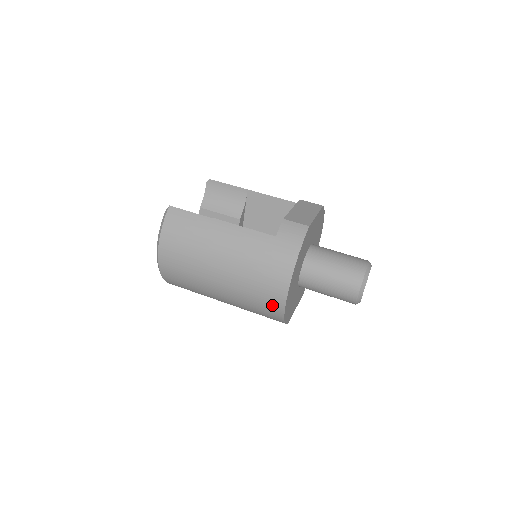
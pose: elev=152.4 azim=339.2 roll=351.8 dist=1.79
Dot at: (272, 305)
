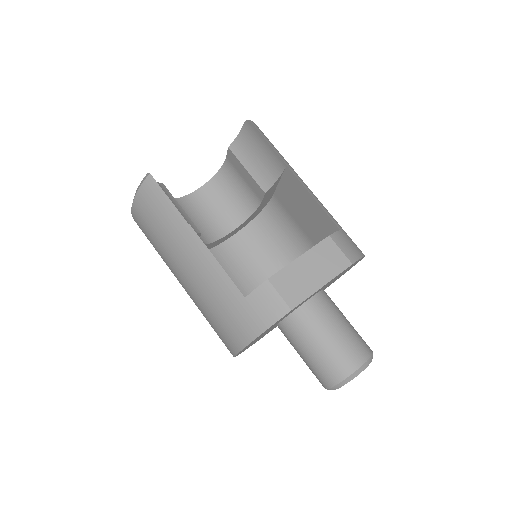
Dot at: occluded
